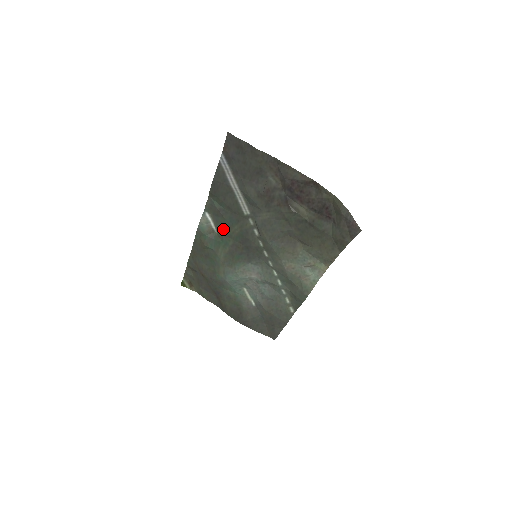
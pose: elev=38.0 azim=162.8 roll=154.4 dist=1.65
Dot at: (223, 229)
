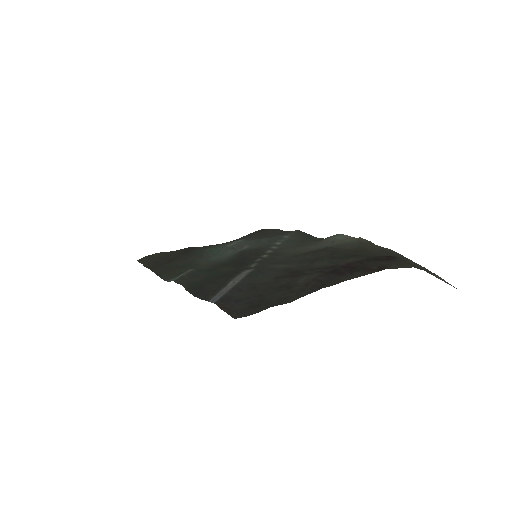
Dot at: (207, 272)
